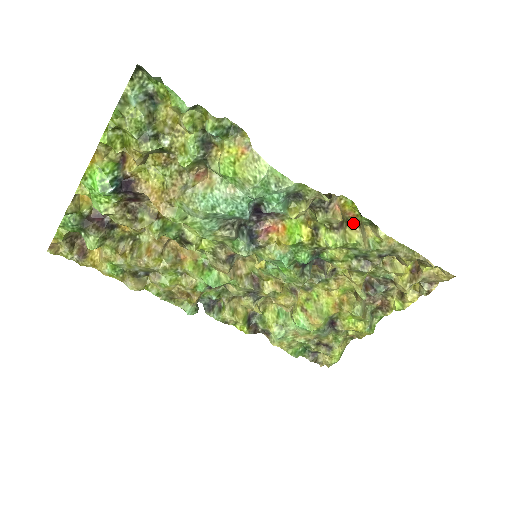
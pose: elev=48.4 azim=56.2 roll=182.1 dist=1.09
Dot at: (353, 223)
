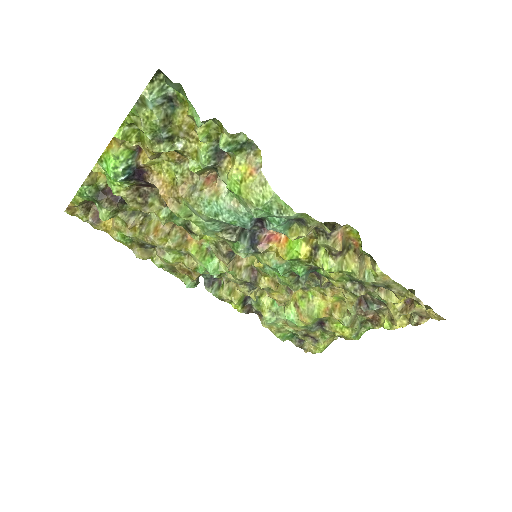
Dot at: (354, 251)
